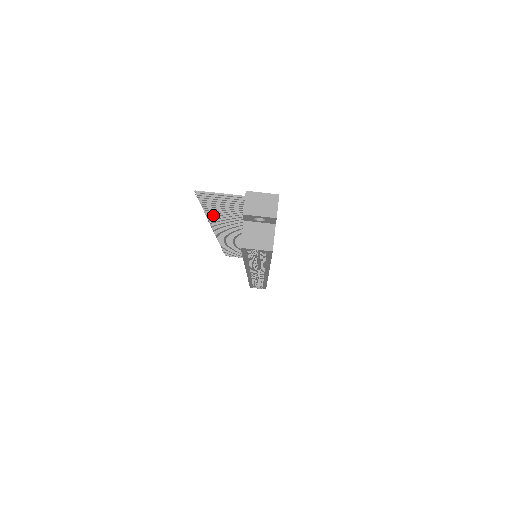
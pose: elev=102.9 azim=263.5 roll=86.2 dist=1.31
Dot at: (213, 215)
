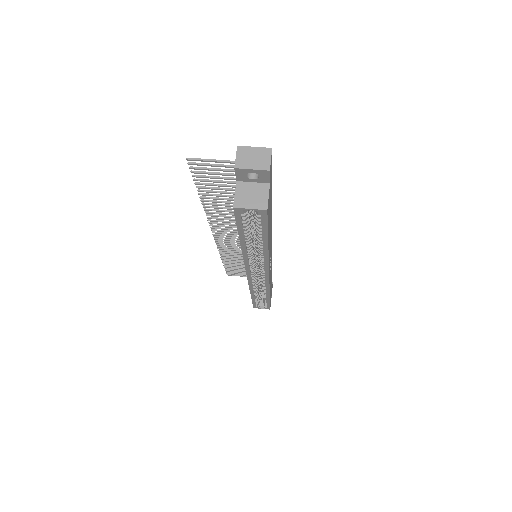
Dot at: (208, 200)
